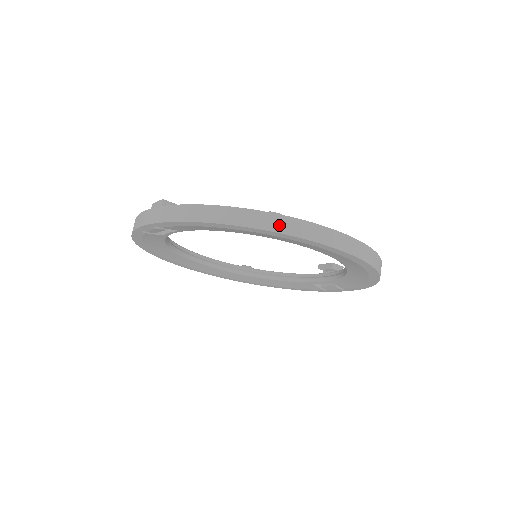
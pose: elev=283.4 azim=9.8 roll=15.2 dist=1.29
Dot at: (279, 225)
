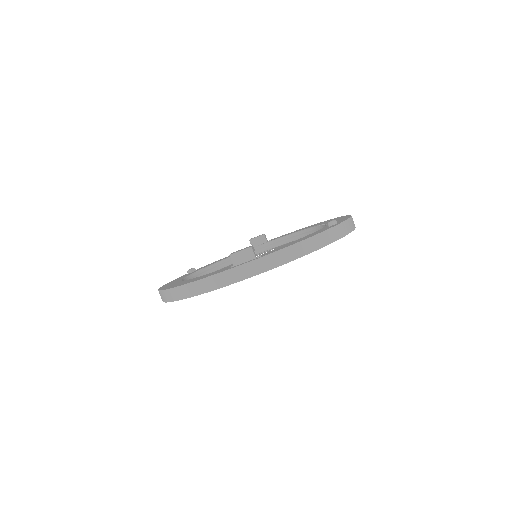
Dot at: (348, 228)
